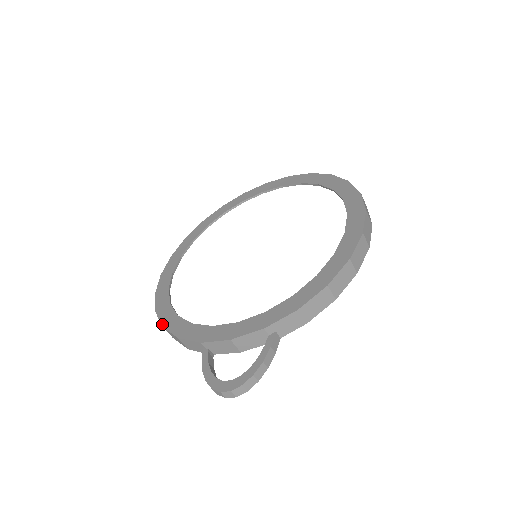
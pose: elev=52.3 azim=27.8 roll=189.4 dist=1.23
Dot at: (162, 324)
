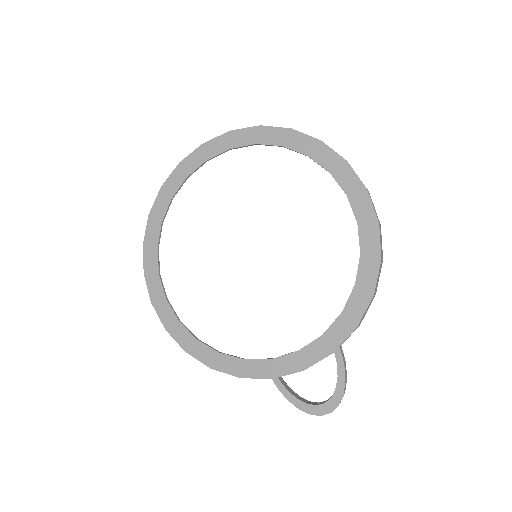
Dot at: (208, 366)
